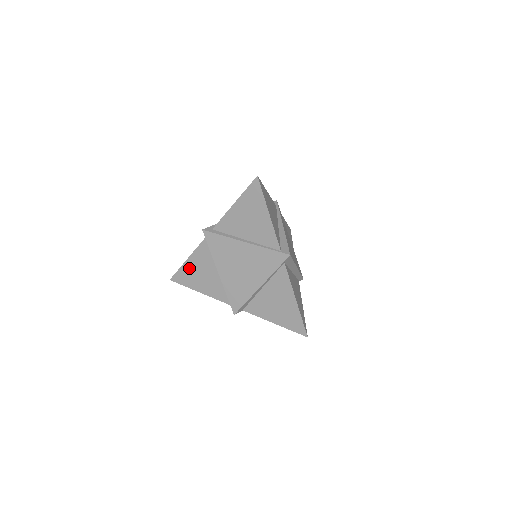
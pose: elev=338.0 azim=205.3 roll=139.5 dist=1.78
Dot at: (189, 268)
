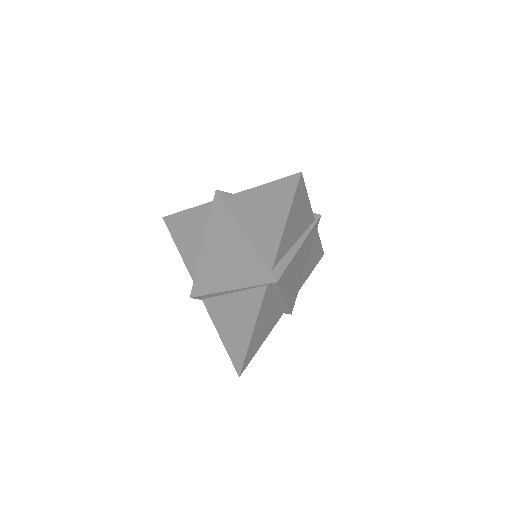
Dot at: (184, 219)
